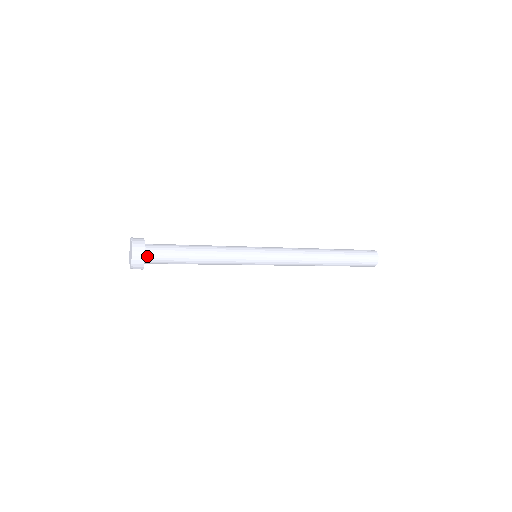
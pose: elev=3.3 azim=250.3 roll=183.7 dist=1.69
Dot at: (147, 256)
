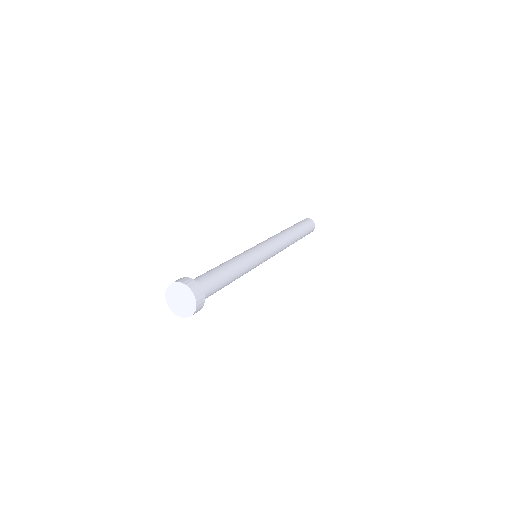
Dot at: occluded
